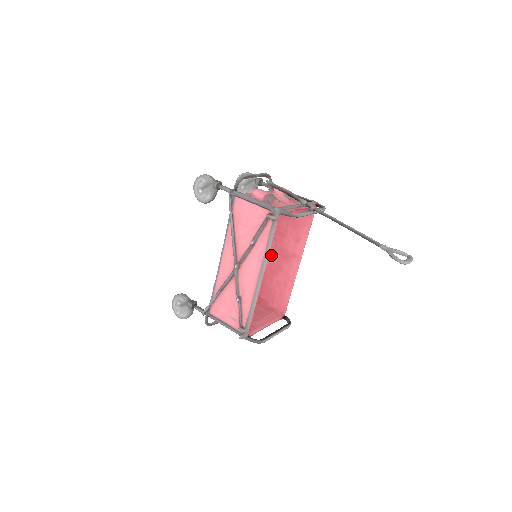
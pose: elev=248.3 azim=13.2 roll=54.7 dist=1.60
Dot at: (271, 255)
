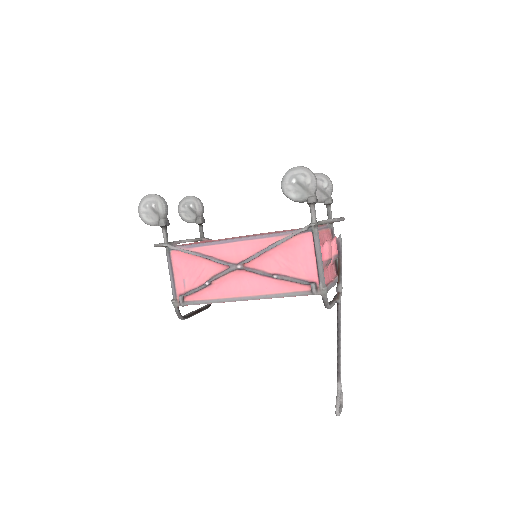
Dot at: occluded
